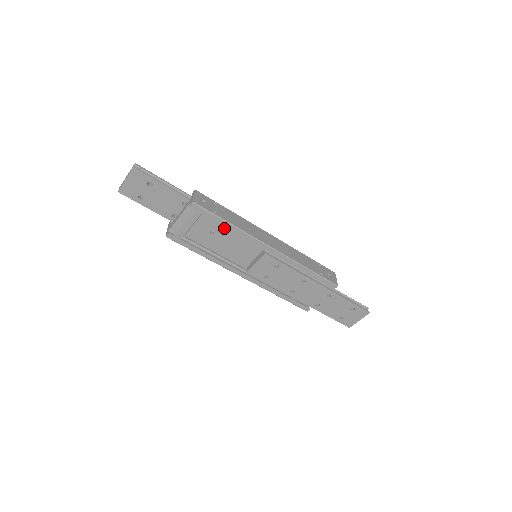
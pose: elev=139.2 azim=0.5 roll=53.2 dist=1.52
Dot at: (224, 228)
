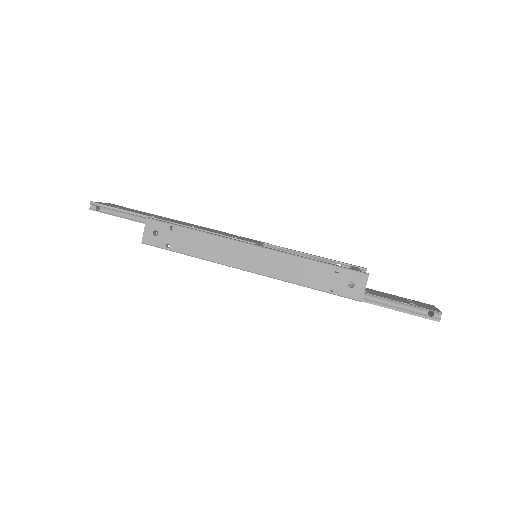
Dot at: occluded
